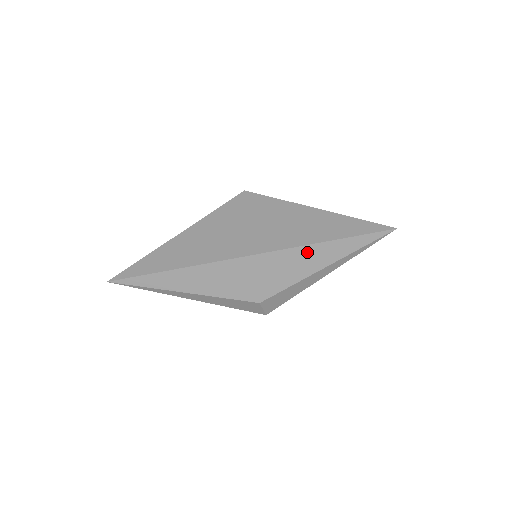
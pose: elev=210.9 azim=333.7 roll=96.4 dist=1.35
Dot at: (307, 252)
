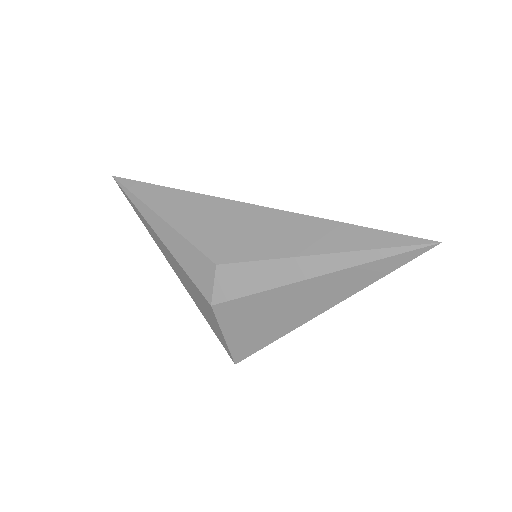
Dot at: (311, 225)
